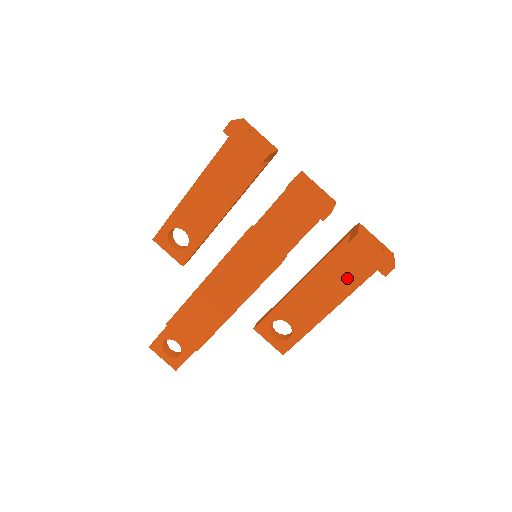
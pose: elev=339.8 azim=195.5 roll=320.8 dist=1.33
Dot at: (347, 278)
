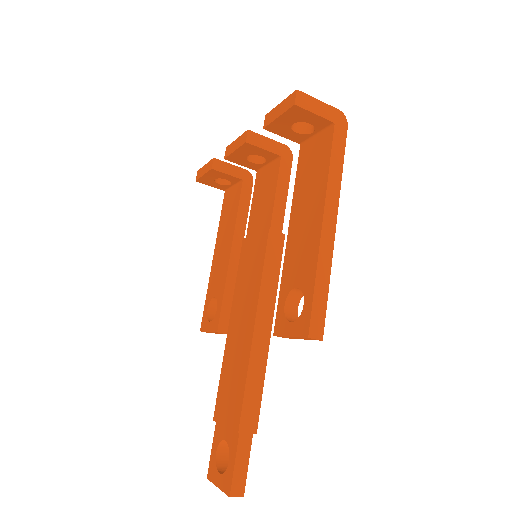
Dot at: (317, 176)
